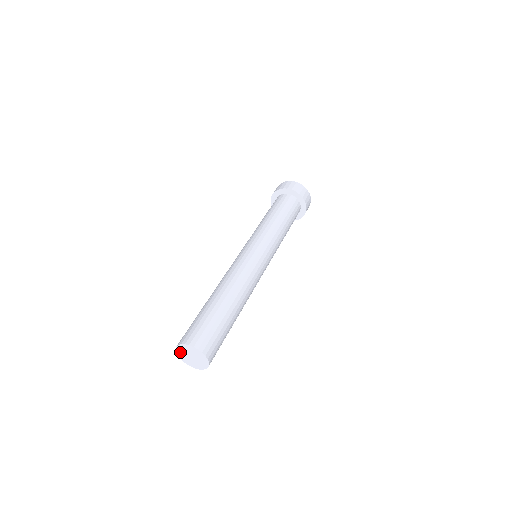
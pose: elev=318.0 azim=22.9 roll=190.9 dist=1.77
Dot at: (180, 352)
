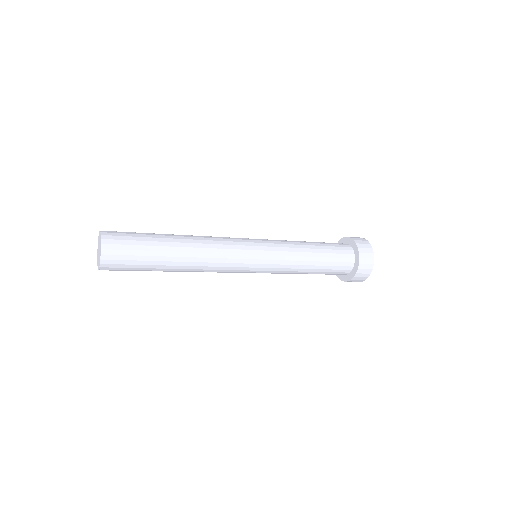
Dot at: occluded
